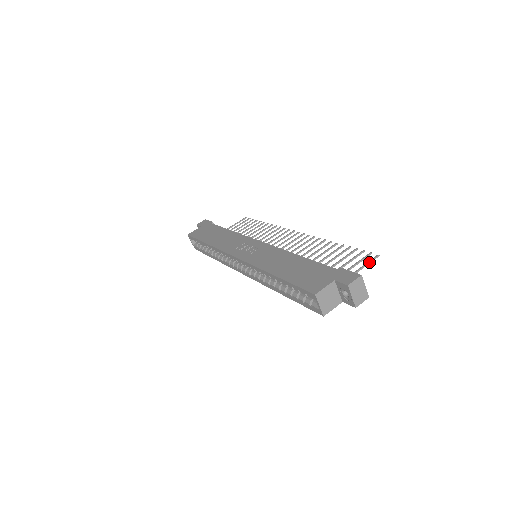
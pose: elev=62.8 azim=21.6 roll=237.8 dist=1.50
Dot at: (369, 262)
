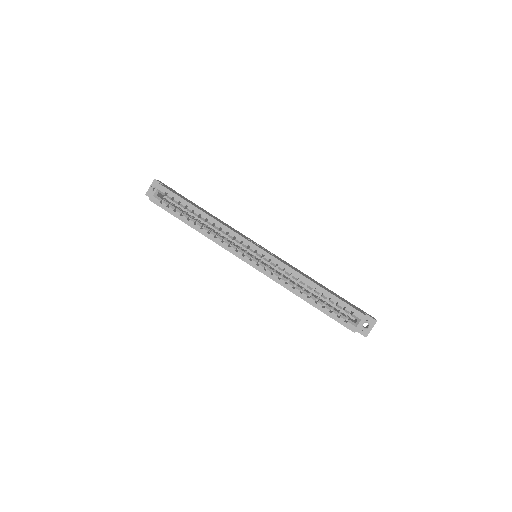
Dot at: occluded
